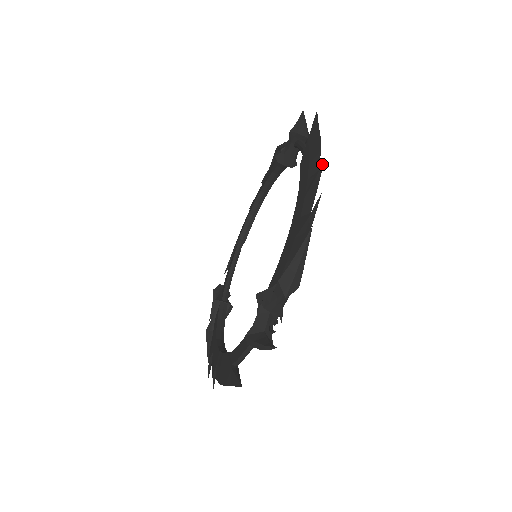
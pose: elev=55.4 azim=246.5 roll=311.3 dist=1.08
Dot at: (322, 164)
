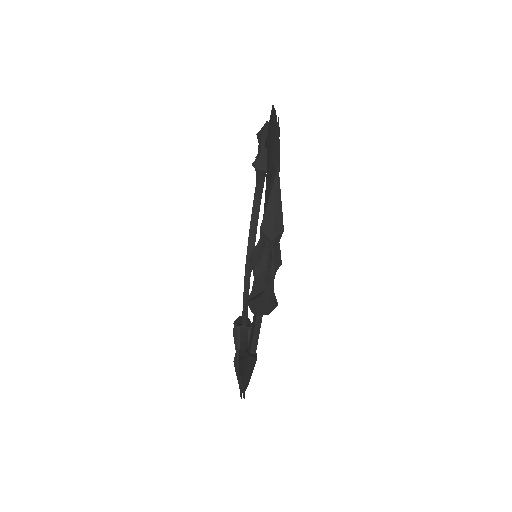
Dot at: (278, 121)
